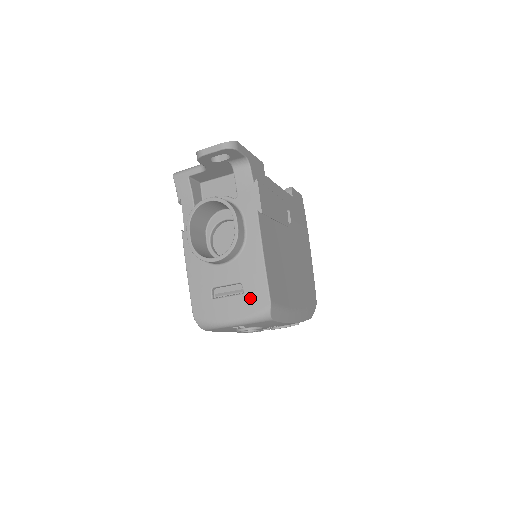
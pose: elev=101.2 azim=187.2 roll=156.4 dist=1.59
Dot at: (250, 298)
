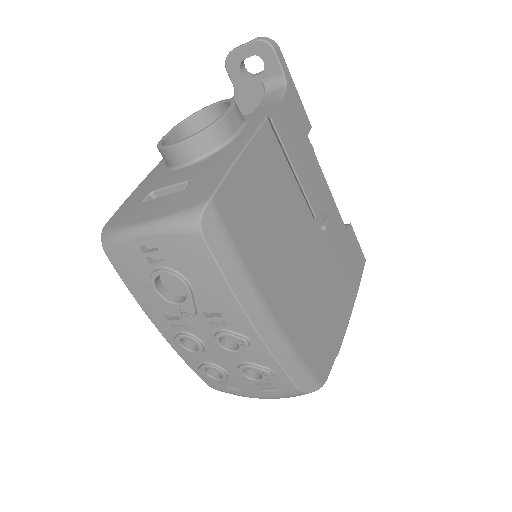
Dot at: (188, 194)
